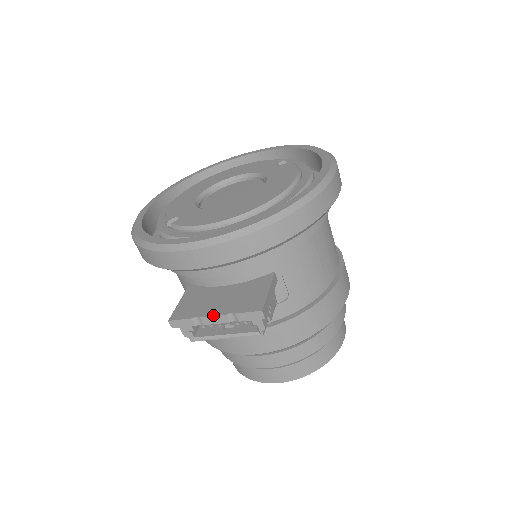
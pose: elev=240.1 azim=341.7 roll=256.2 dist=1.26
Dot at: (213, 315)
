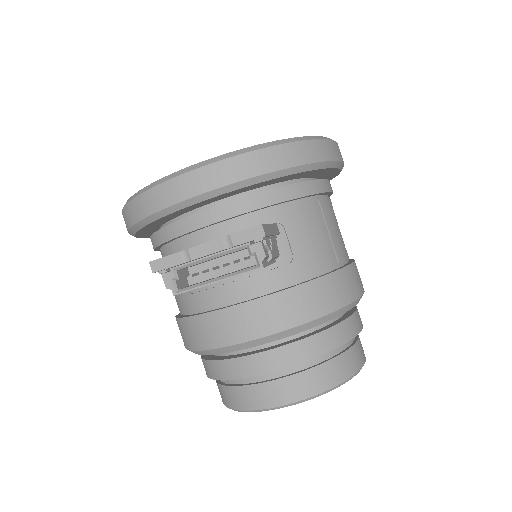
Dot at: (203, 243)
